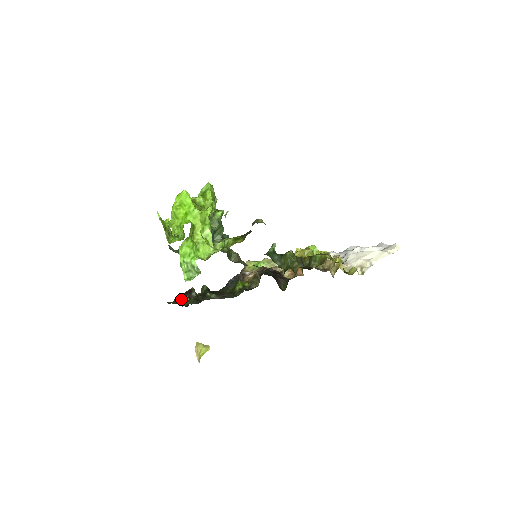
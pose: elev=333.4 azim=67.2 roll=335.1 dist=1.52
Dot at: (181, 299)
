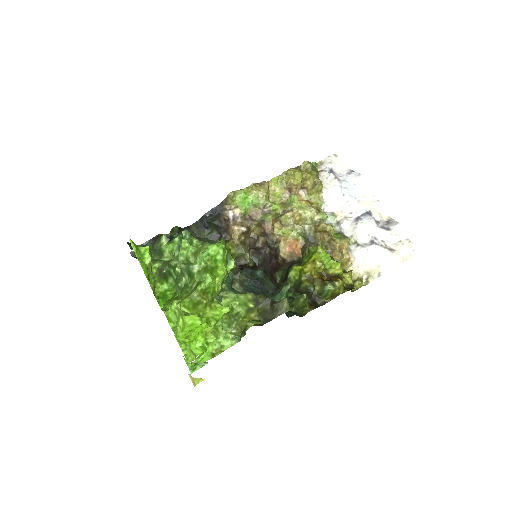
Dot at: occluded
